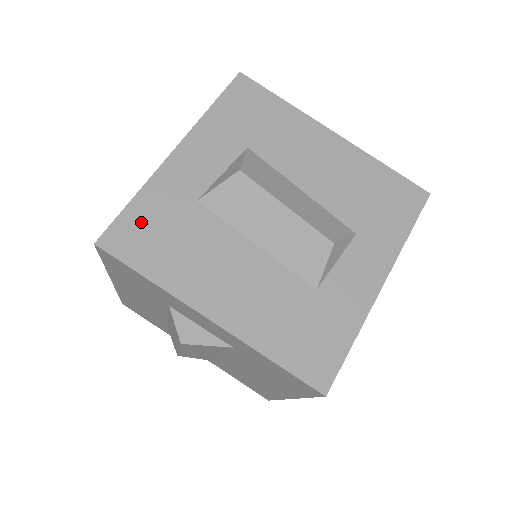
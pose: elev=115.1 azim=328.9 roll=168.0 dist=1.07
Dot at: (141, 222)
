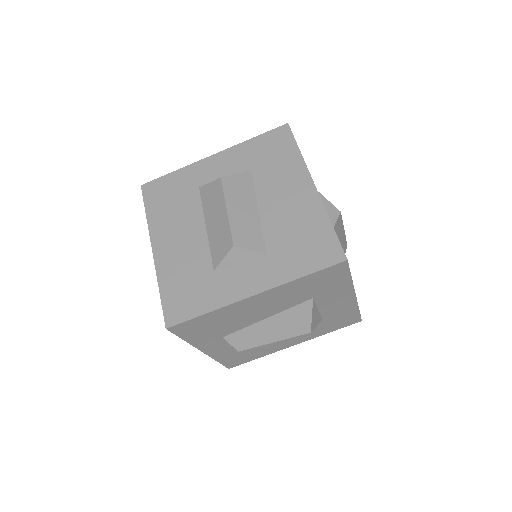
Dot at: (166, 185)
